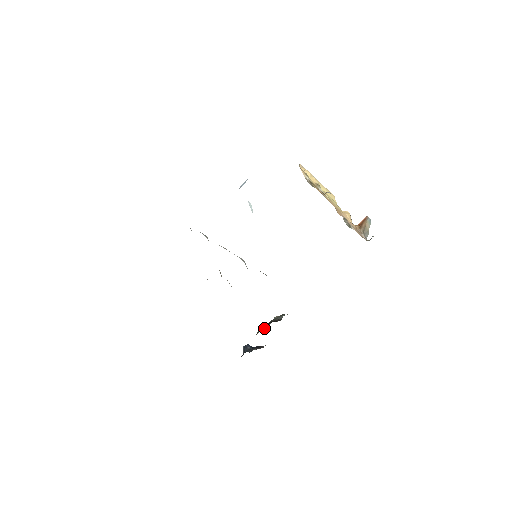
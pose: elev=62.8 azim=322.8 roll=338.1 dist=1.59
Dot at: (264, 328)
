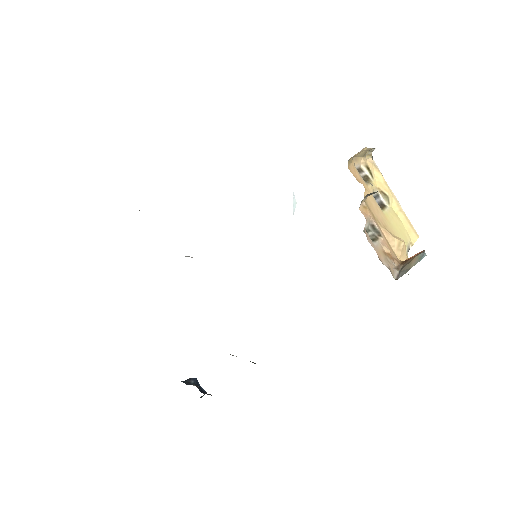
Dot at: occluded
